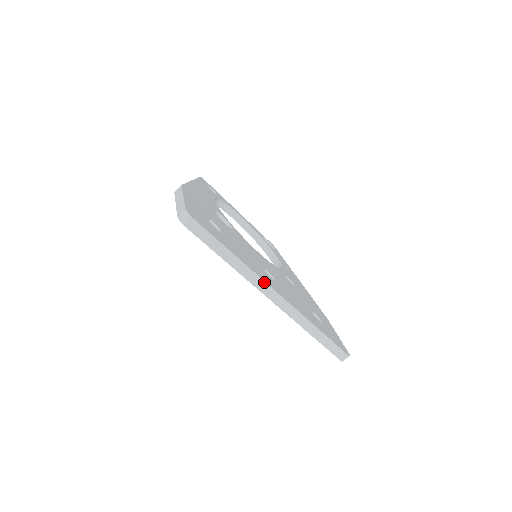
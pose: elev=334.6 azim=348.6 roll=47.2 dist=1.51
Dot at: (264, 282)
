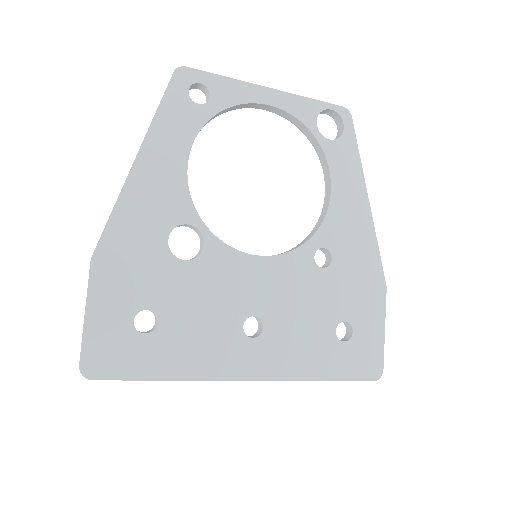
Dot at: (222, 380)
